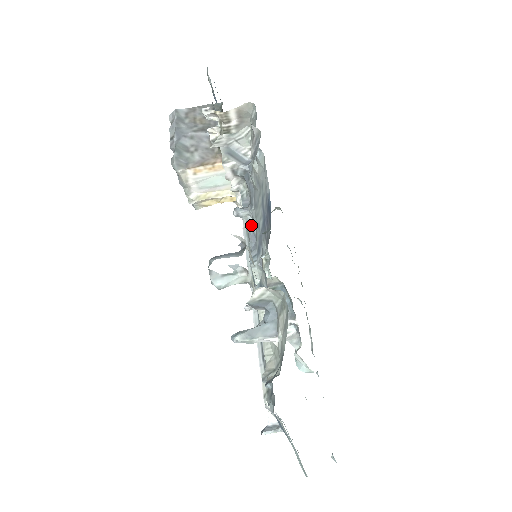
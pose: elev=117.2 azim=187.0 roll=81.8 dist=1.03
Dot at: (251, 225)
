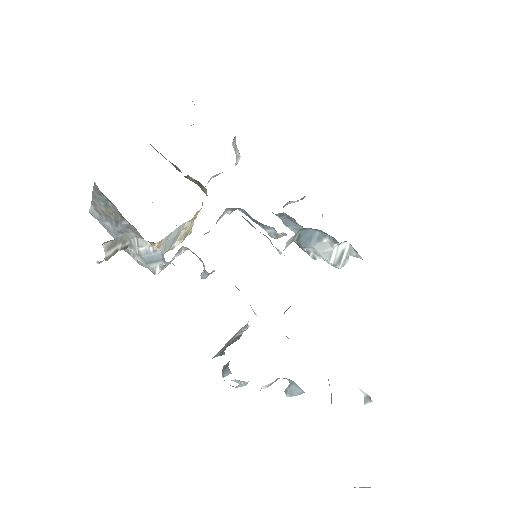
Dot at: occluded
